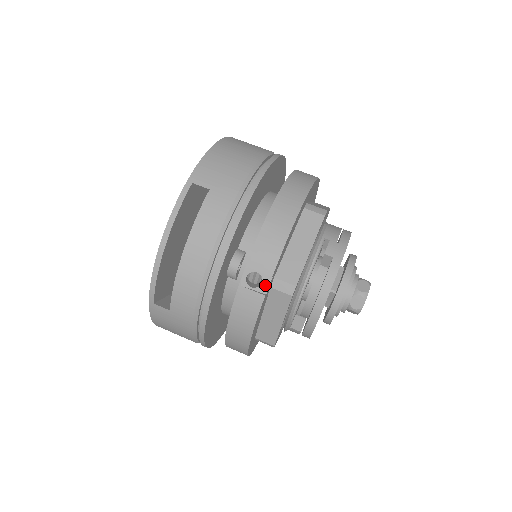
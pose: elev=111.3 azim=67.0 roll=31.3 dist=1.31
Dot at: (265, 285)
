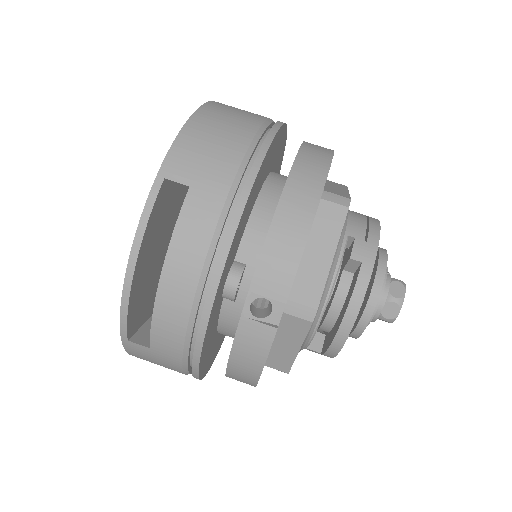
Dot at: (276, 314)
